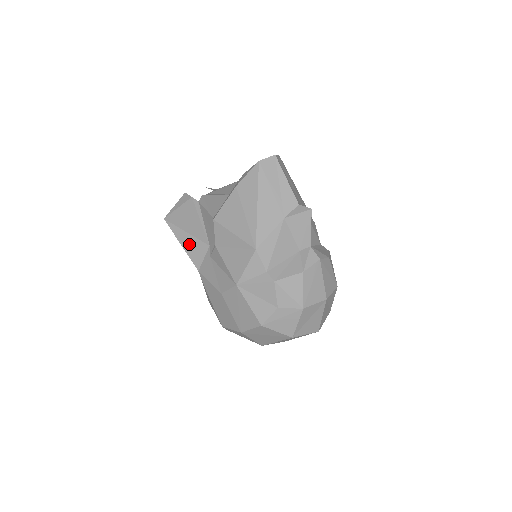
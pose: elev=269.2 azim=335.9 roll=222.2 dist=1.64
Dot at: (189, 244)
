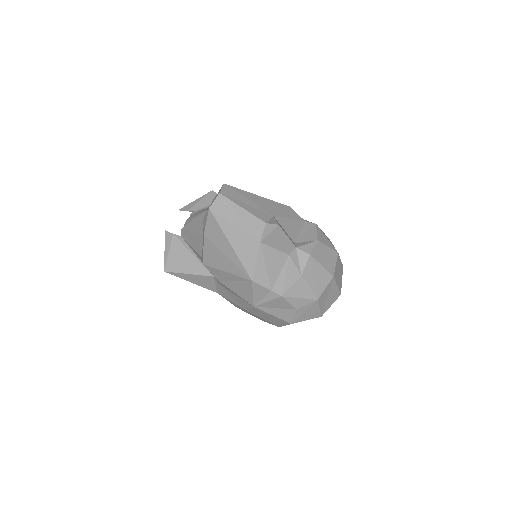
Dot at: (197, 280)
